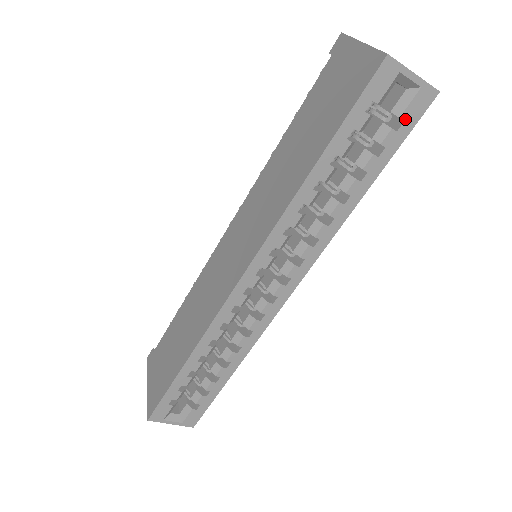
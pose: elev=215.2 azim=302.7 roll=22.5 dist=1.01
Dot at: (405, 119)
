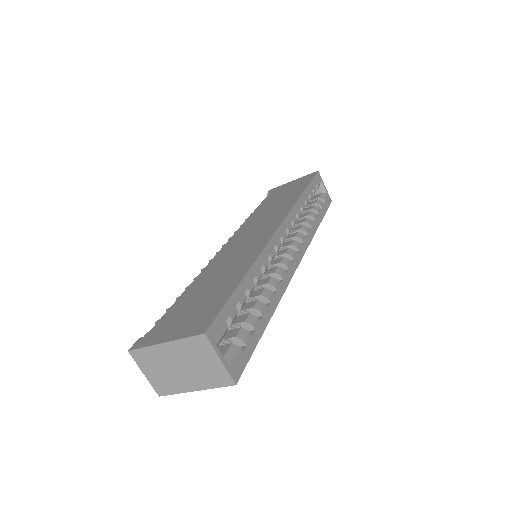
Dot at: (325, 202)
